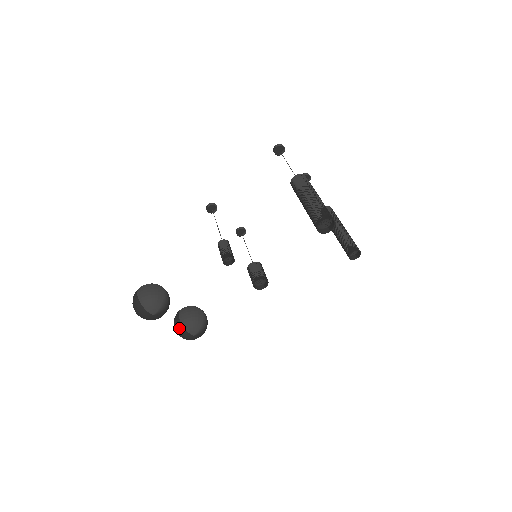
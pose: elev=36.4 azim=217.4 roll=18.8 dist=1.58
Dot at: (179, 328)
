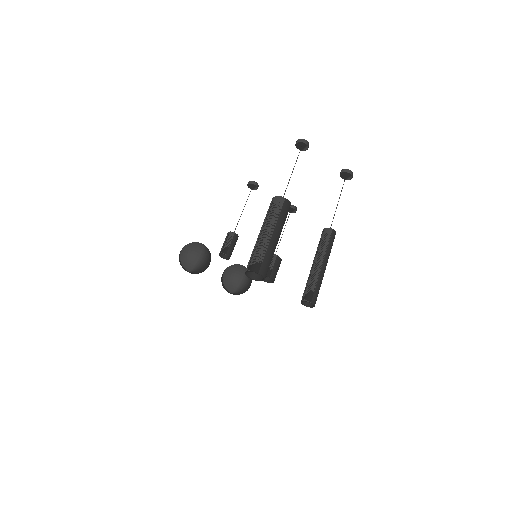
Dot at: (222, 283)
